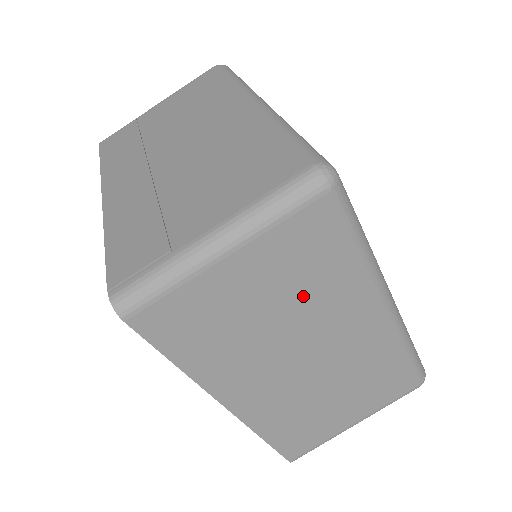
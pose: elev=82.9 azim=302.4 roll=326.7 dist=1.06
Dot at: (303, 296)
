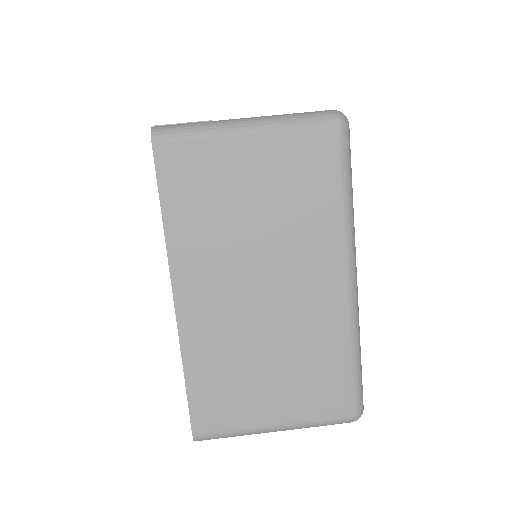
Dot at: (286, 213)
